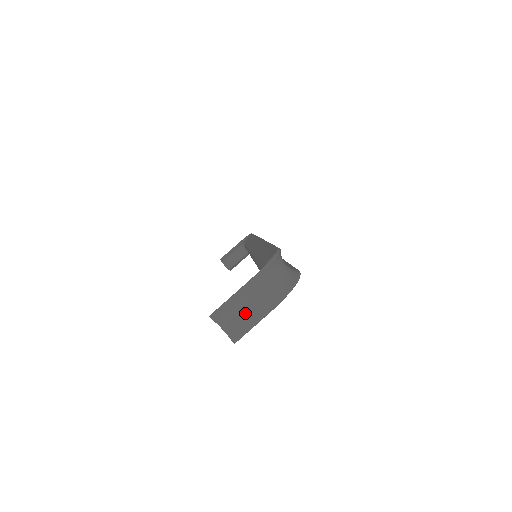
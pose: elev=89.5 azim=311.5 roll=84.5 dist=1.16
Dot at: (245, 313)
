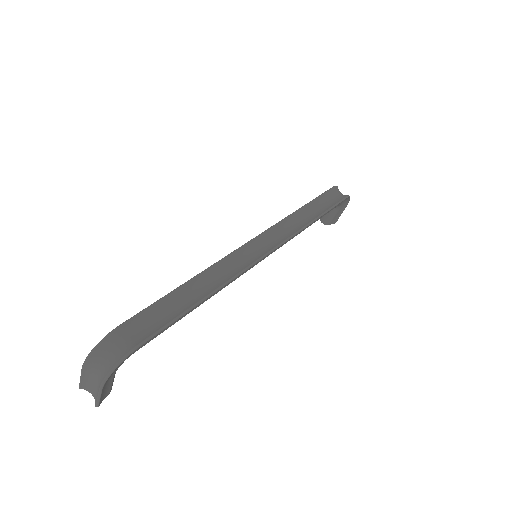
Dot at: (95, 387)
